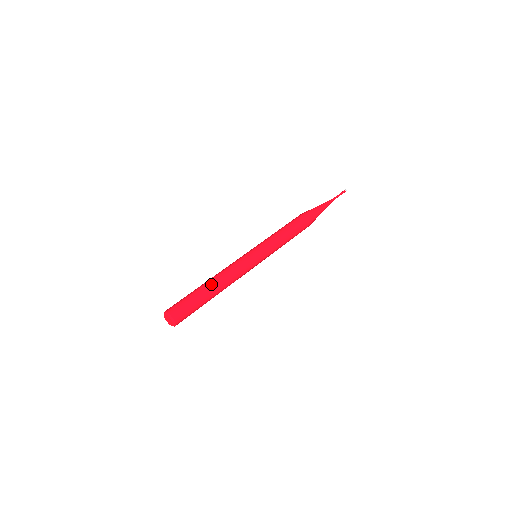
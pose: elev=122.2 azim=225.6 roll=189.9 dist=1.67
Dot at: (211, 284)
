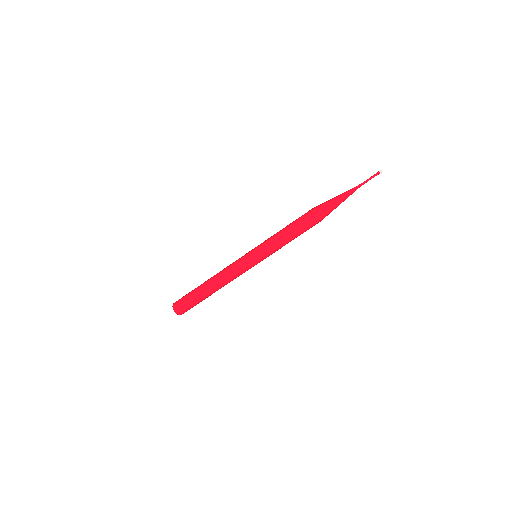
Dot at: (210, 290)
